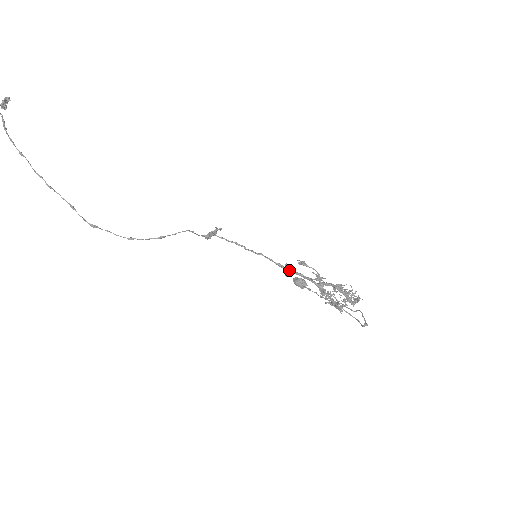
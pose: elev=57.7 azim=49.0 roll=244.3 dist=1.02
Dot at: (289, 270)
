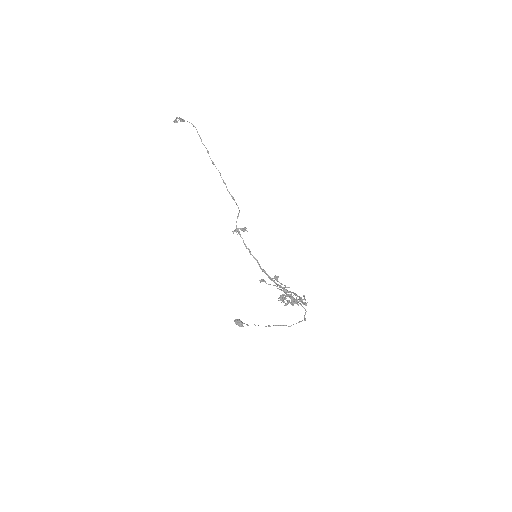
Dot at: occluded
